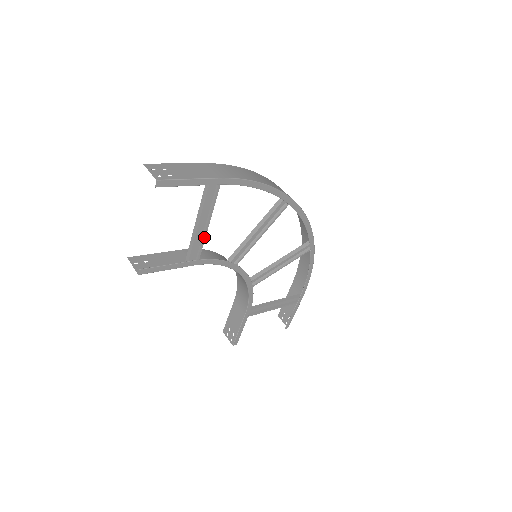
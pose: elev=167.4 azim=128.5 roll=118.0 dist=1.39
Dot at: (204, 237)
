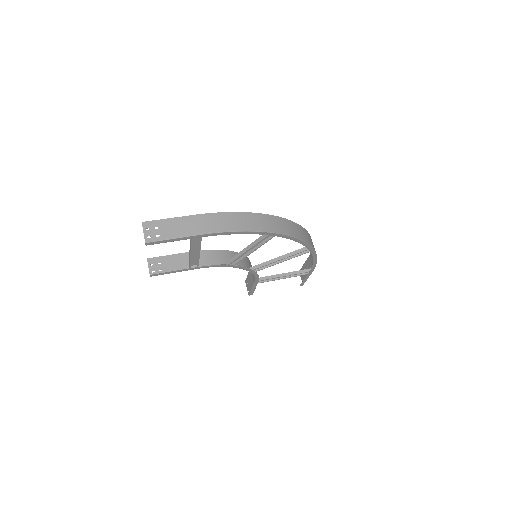
Dot at: (198, 258)
